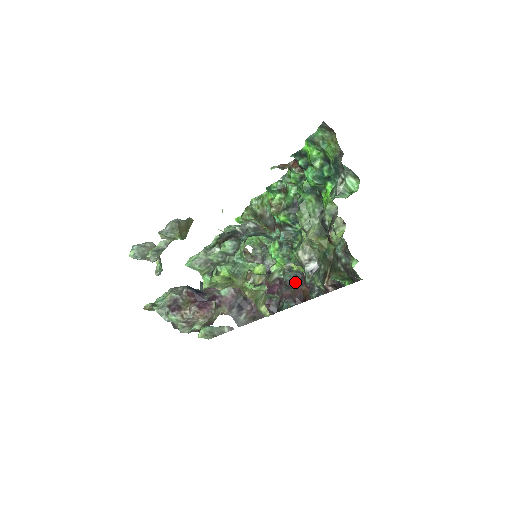
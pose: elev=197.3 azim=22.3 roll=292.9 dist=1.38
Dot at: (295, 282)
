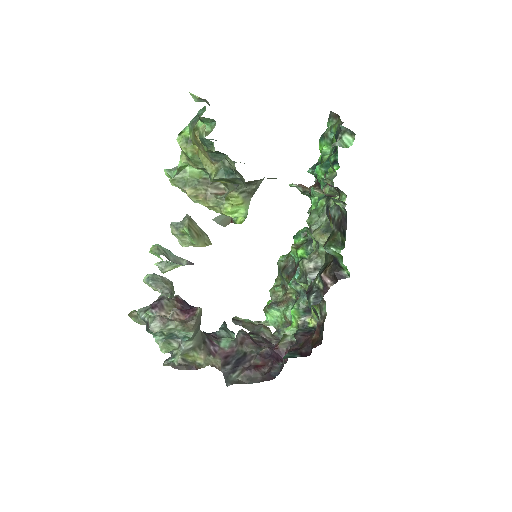
Dot at: (307, 335)
